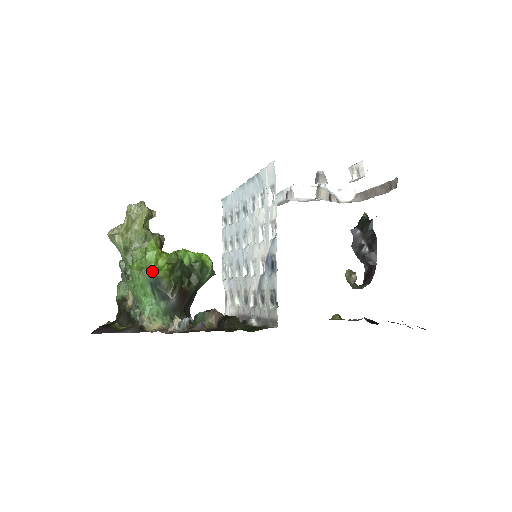
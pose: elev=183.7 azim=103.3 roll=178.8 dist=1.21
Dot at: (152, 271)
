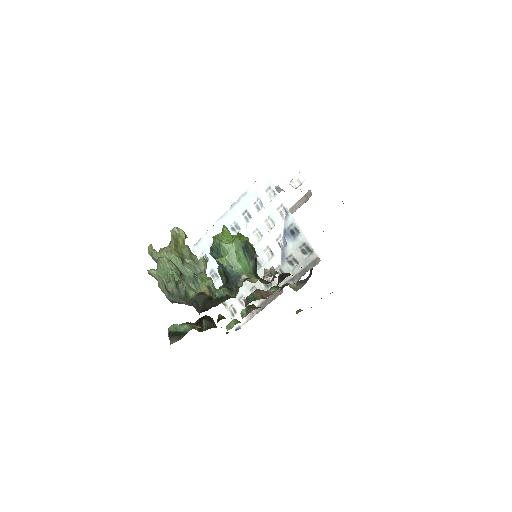
Dot at: (238, 241)
